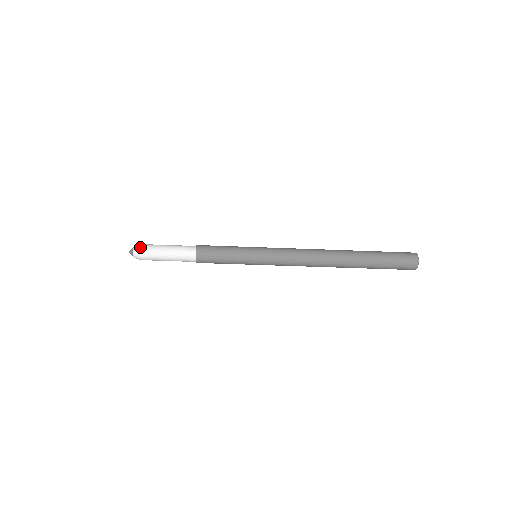
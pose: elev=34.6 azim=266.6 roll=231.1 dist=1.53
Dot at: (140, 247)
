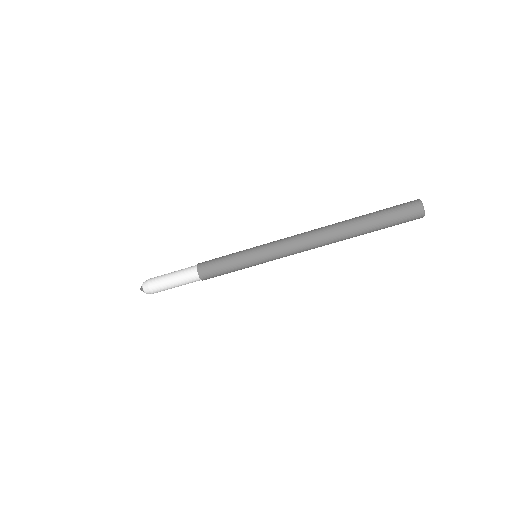
Dot at: (147, 281)
